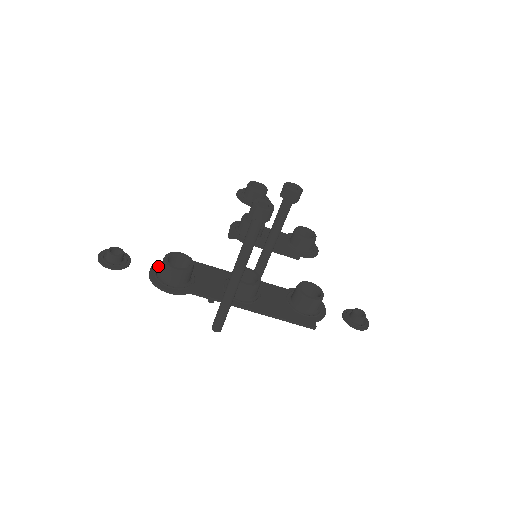
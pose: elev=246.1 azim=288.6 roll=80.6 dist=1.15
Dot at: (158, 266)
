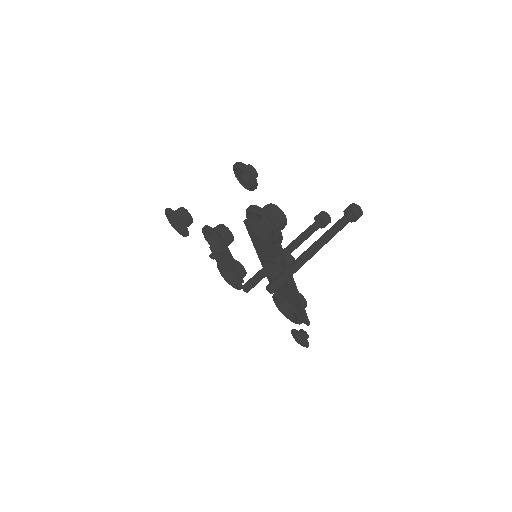
Dot at: (256, 209)
